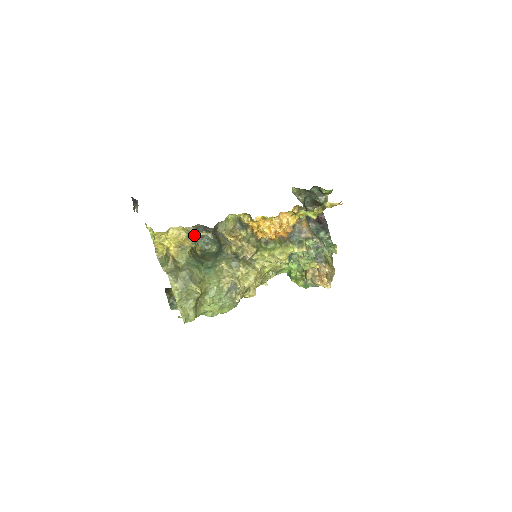
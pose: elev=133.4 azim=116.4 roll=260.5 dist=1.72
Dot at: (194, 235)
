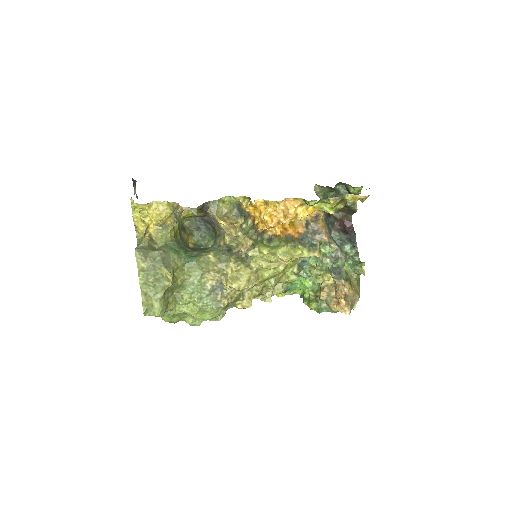
Dot at: (177, 210)
